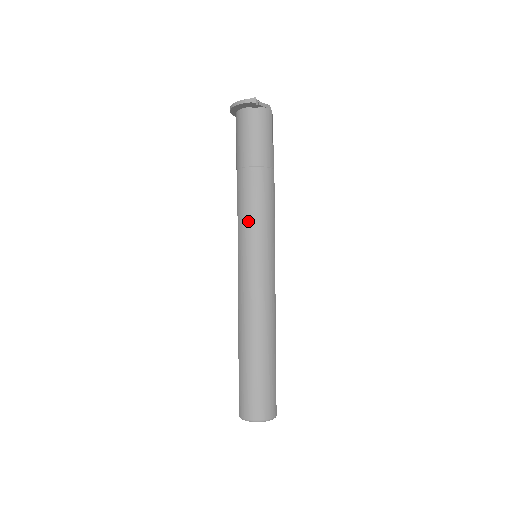
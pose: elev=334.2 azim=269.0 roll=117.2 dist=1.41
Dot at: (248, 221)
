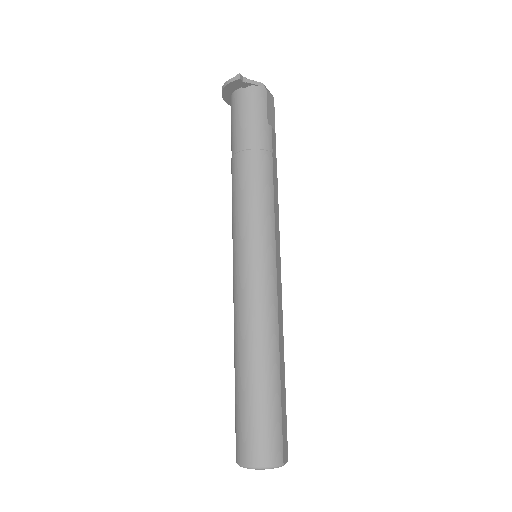
Dot at: (239, 212)
